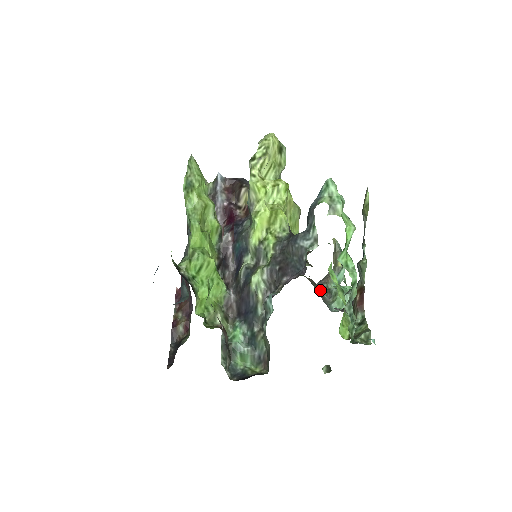
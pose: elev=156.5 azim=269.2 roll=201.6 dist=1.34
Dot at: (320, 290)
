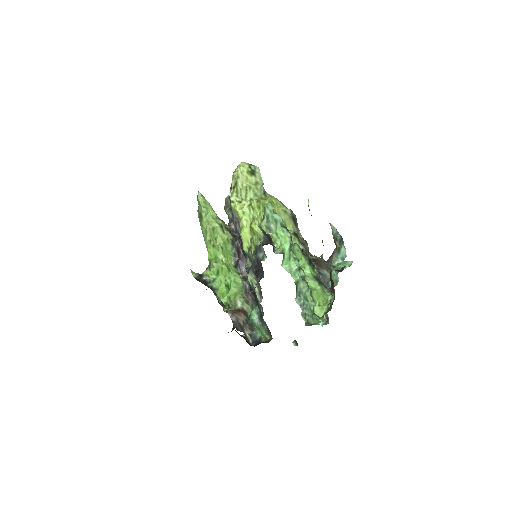
Dot at: (326, 268)
